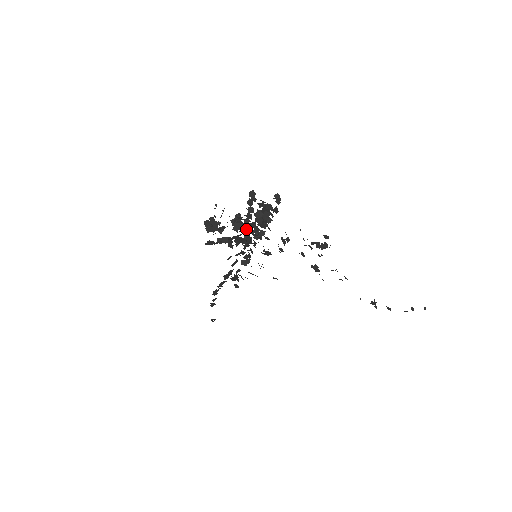
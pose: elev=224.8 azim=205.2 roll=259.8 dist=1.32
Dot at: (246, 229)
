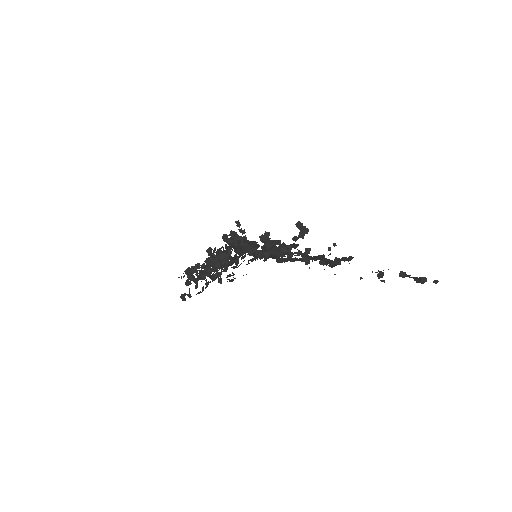
Dot at: occluded
